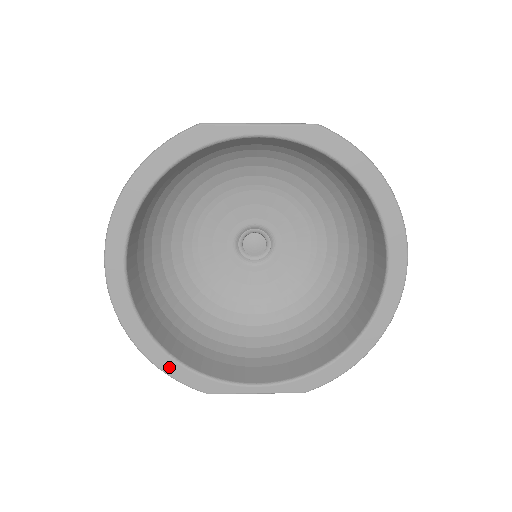
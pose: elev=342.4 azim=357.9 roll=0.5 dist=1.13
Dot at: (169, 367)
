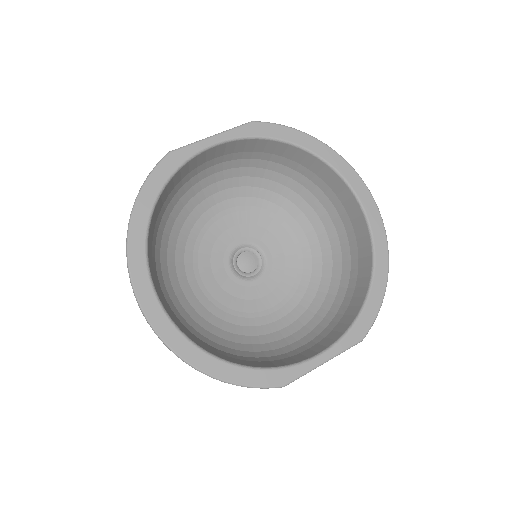
Dot at: (236, 376)
